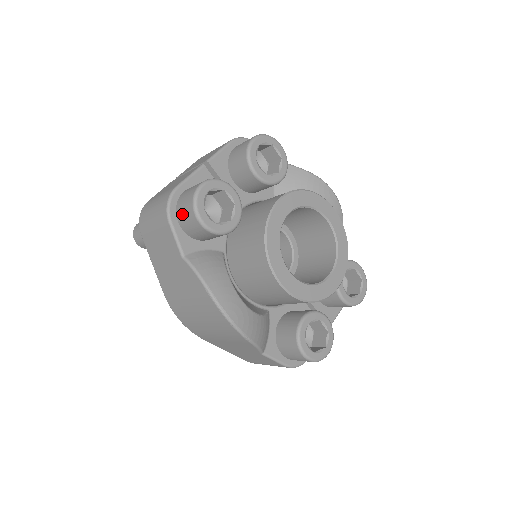
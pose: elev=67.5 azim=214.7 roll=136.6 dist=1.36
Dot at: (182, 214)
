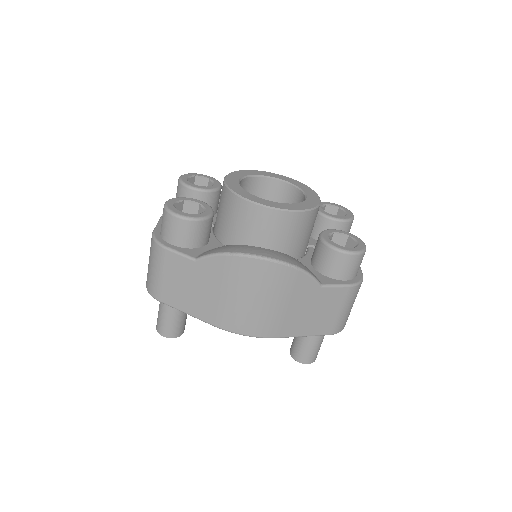
Dot at: (169, 233)
